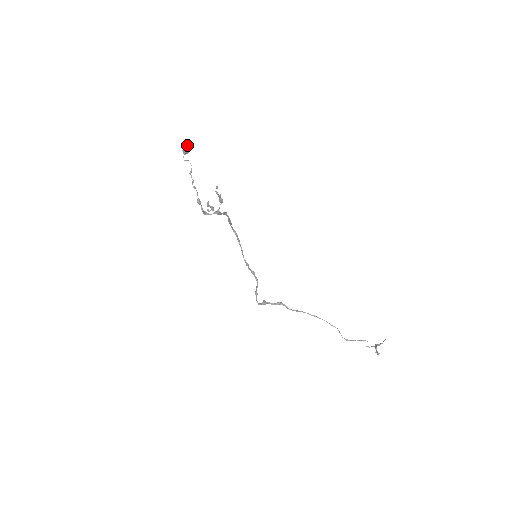
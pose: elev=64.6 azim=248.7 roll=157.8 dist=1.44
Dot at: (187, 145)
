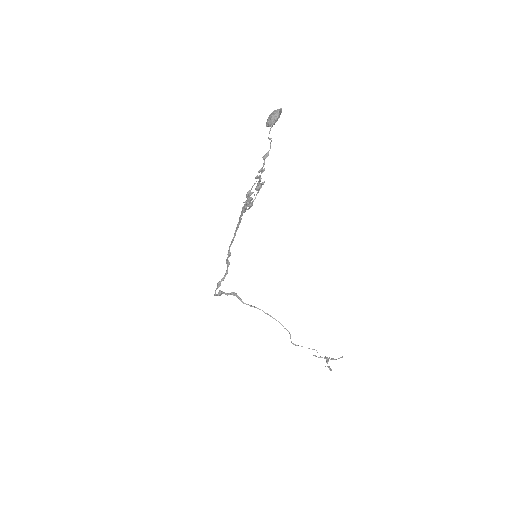
Dot at: (279, 115)
